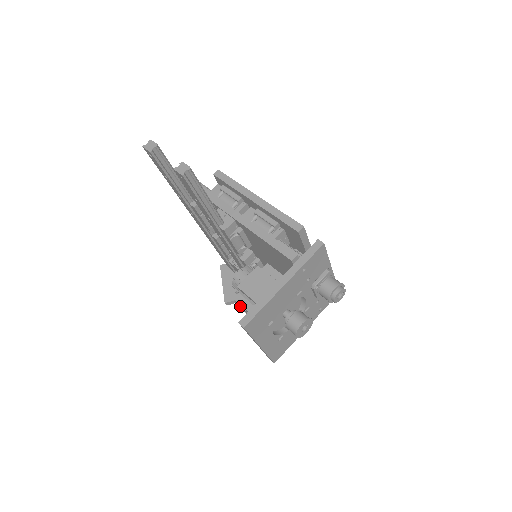
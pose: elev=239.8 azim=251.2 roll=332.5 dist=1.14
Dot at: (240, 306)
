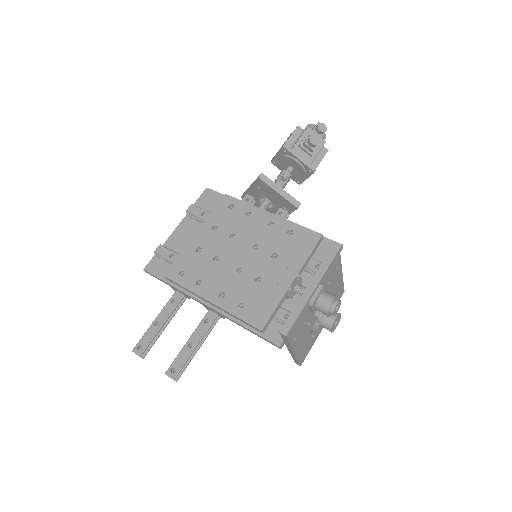
Dot at: occluded
